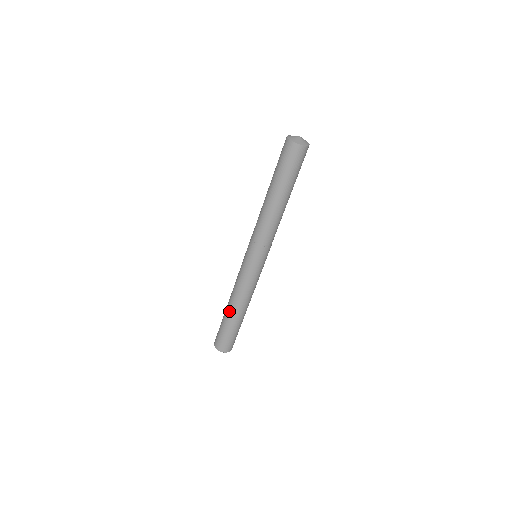
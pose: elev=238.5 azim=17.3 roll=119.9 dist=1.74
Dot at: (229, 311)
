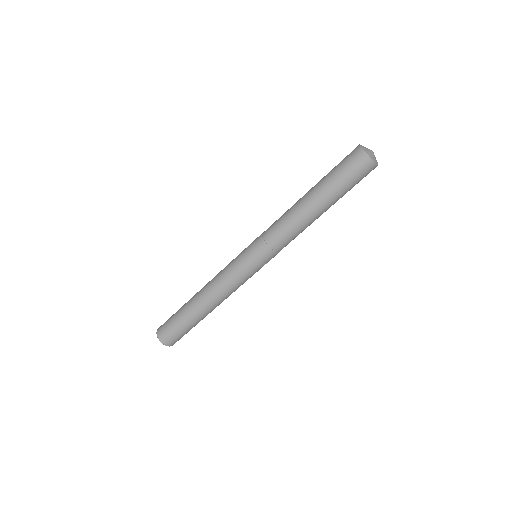
Dot at: (195, 295)
